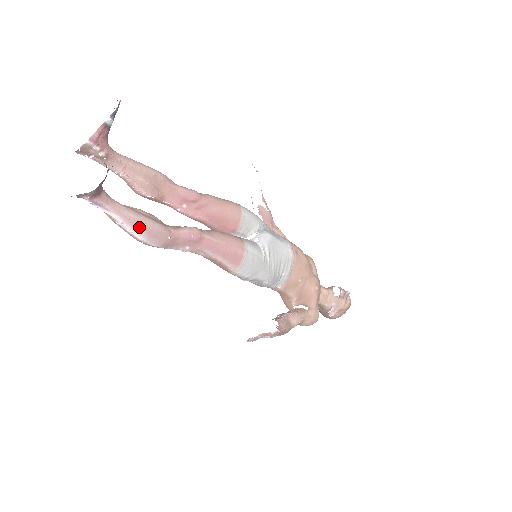
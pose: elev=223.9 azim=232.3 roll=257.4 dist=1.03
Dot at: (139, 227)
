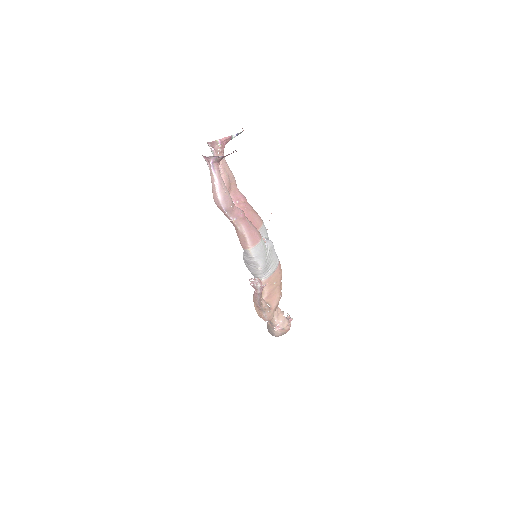
Dot at: (223, 191)
